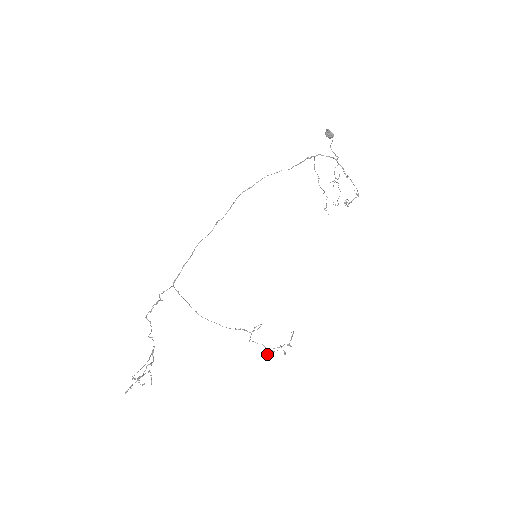
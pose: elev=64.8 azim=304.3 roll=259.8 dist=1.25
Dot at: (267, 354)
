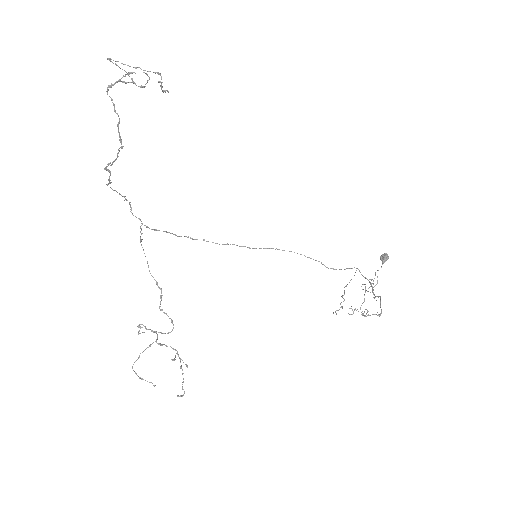
Dot at: occluded
